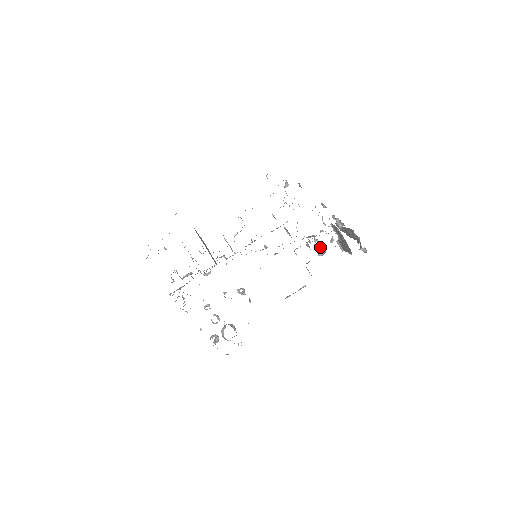
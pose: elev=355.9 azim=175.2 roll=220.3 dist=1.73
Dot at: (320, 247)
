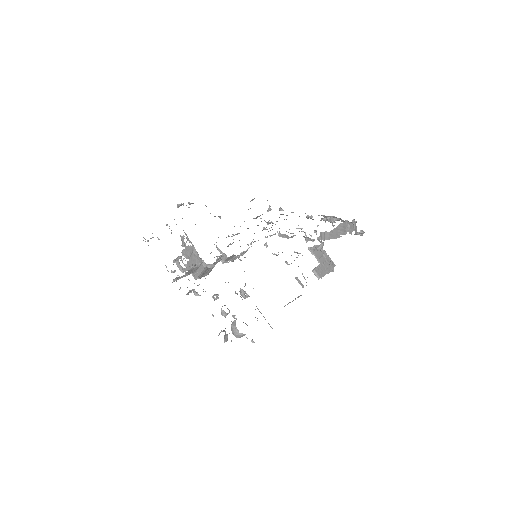
Dot at: occluded
